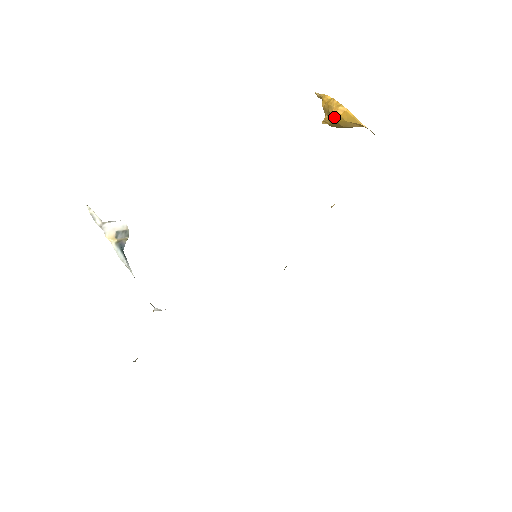
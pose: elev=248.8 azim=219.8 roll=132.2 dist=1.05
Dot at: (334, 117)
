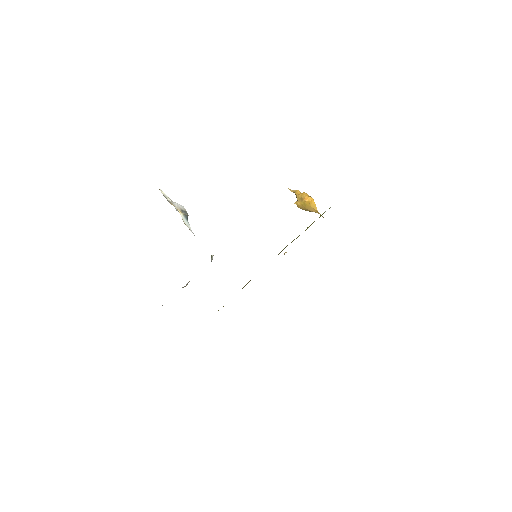
Dot at: (306, 201)
